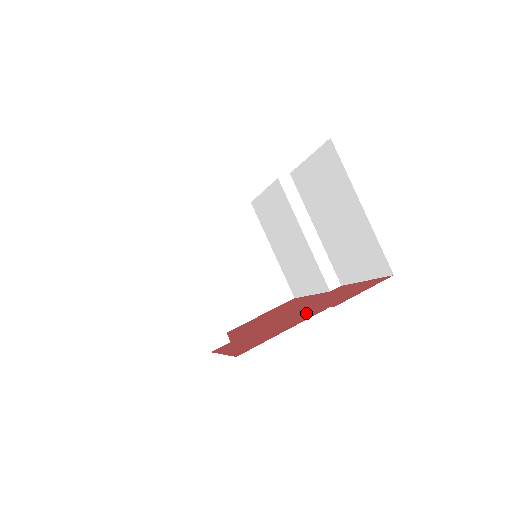
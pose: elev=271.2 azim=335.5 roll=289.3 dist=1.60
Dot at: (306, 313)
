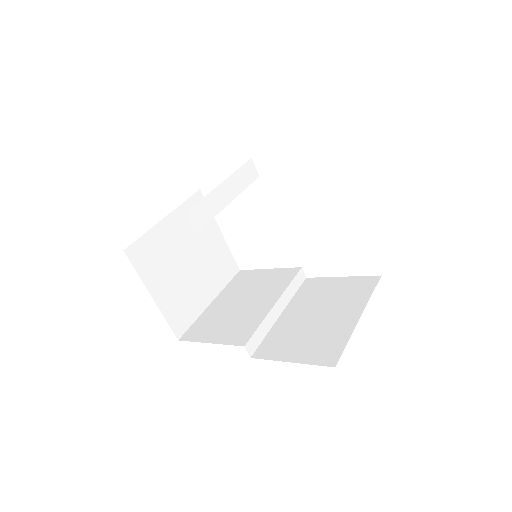
Dot at: occluded
